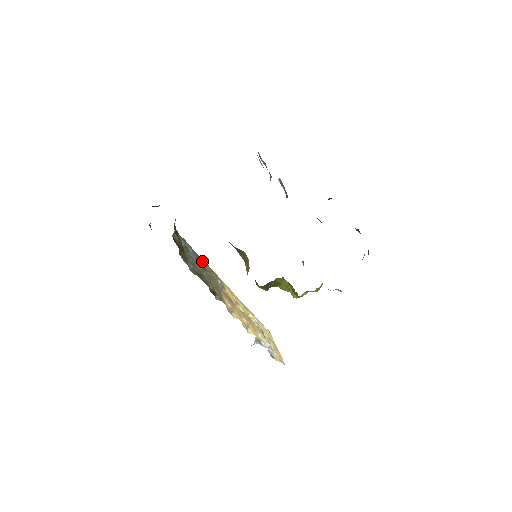
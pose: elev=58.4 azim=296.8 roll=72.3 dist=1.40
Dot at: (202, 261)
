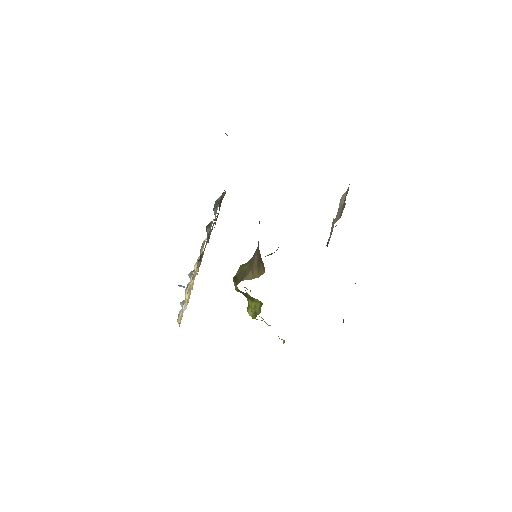
Dot at: occluded
